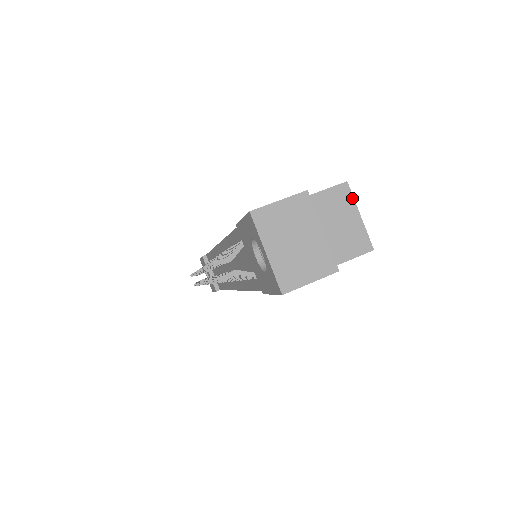
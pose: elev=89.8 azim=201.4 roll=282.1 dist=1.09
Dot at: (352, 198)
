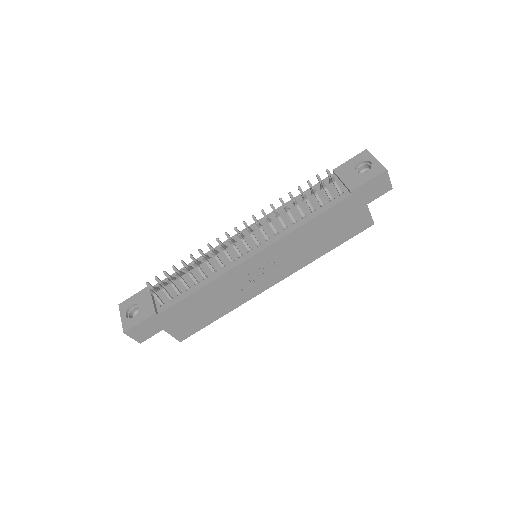
Dot at: occluded
